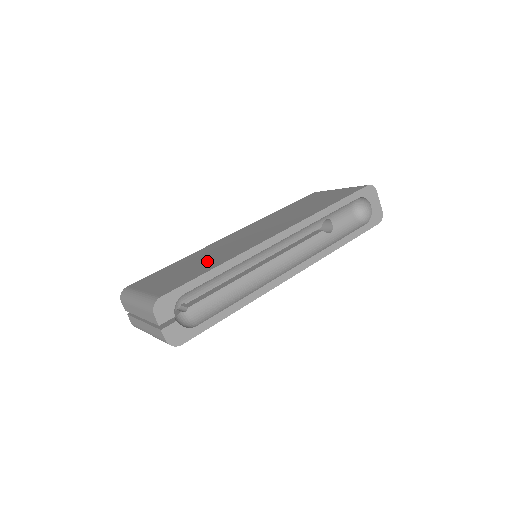
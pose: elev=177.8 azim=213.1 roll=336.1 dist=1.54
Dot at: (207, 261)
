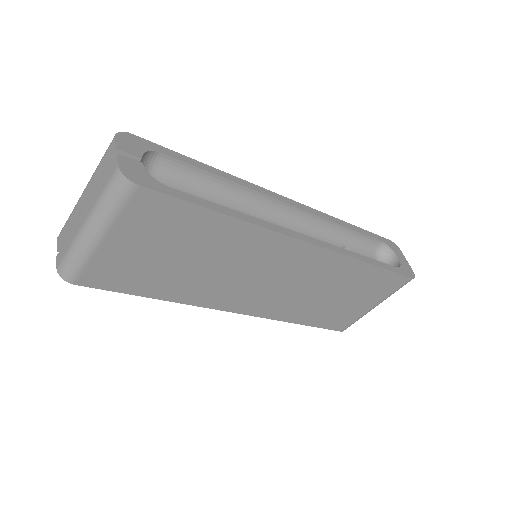
Dot at: occluded
